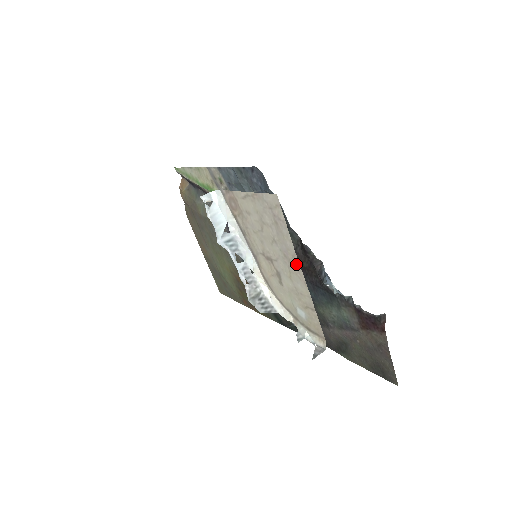
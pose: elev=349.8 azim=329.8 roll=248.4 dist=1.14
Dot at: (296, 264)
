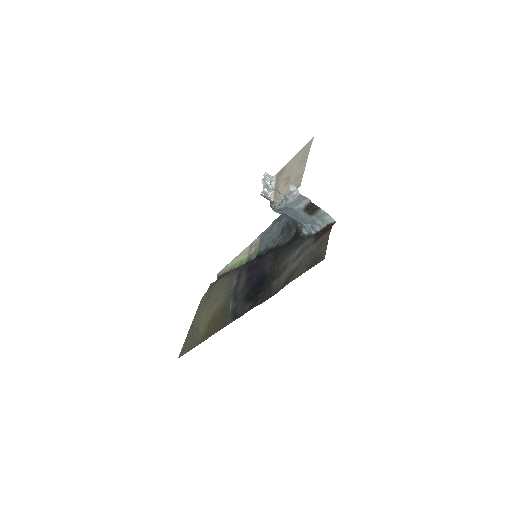
Dot at: (306, 159)
